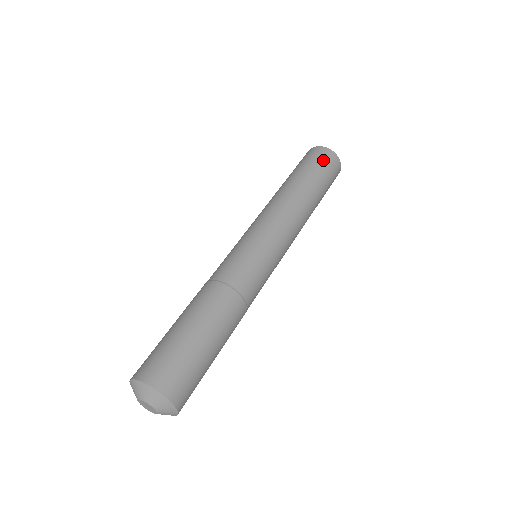
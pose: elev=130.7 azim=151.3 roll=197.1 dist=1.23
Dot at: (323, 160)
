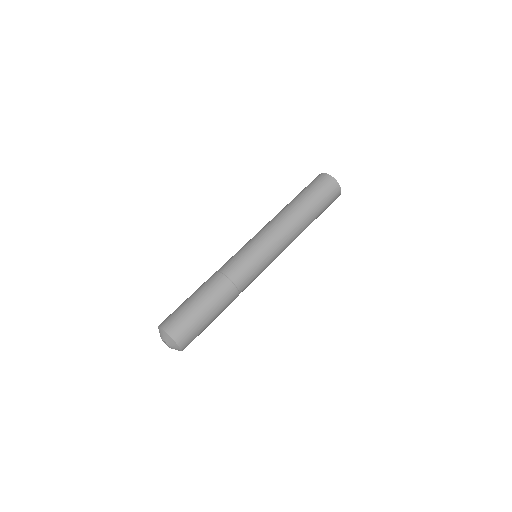
Dot at: (324, 186)
